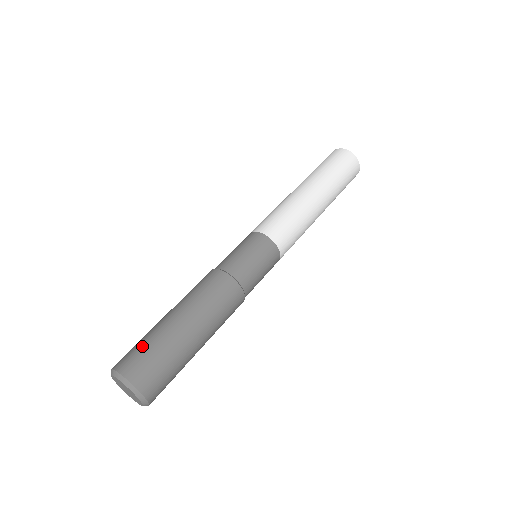
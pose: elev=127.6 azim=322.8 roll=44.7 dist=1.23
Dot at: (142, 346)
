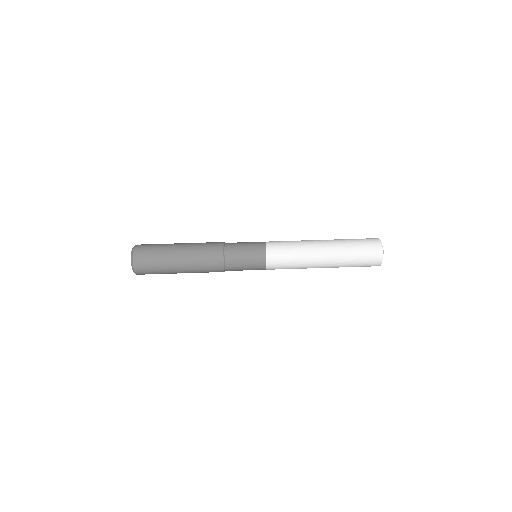
Dot at: (155, 244)
